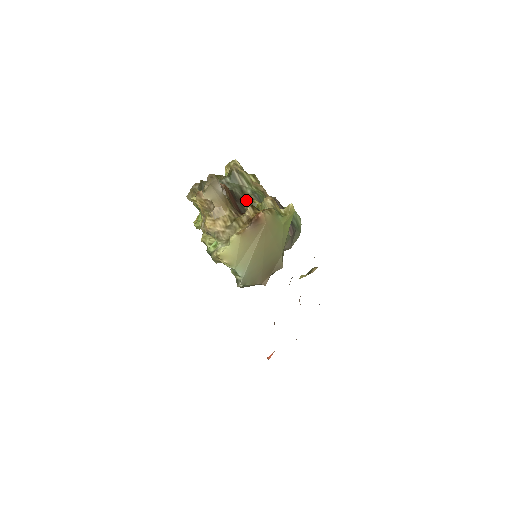
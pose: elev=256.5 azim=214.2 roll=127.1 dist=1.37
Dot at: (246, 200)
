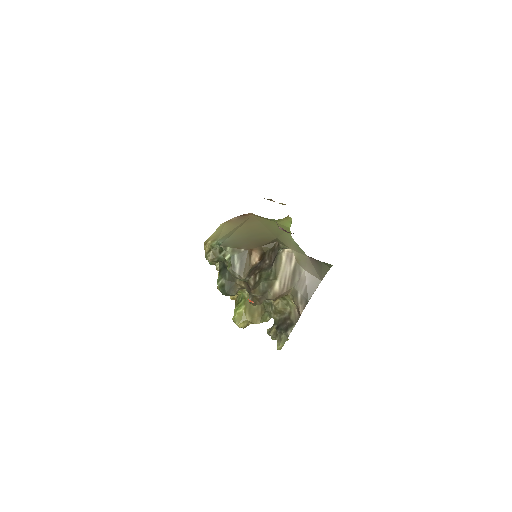
Dot at: occluded
